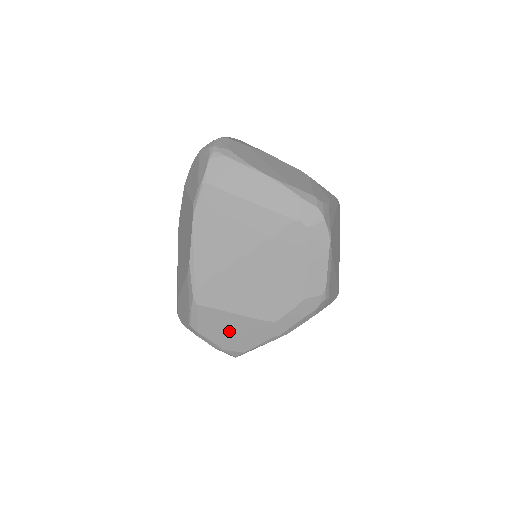
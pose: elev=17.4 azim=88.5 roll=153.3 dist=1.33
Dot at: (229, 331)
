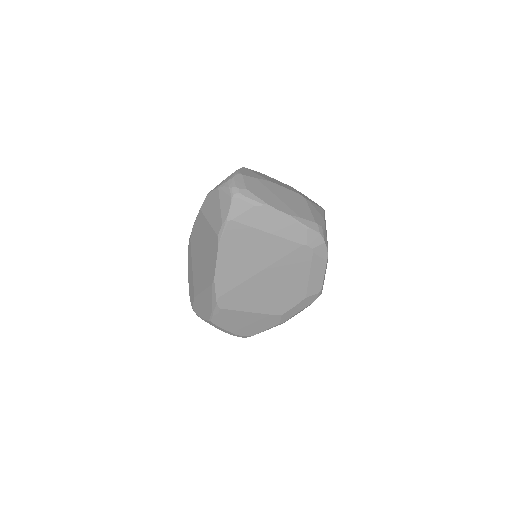
Dot at: (244, 323)
